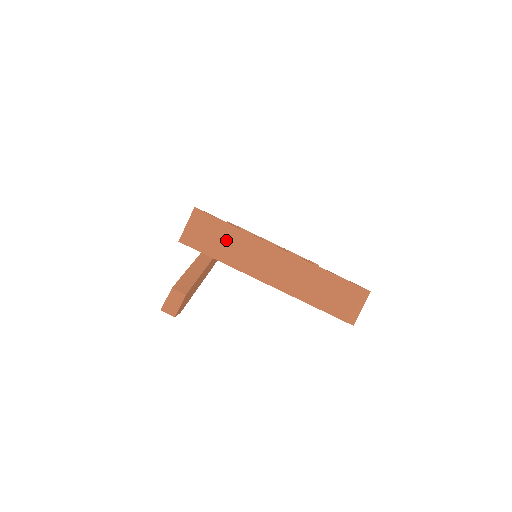
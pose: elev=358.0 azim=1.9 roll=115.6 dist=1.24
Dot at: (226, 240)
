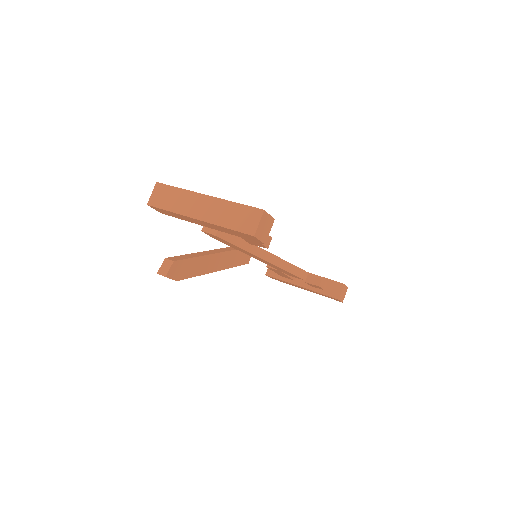
Dot at: (173, 197)
